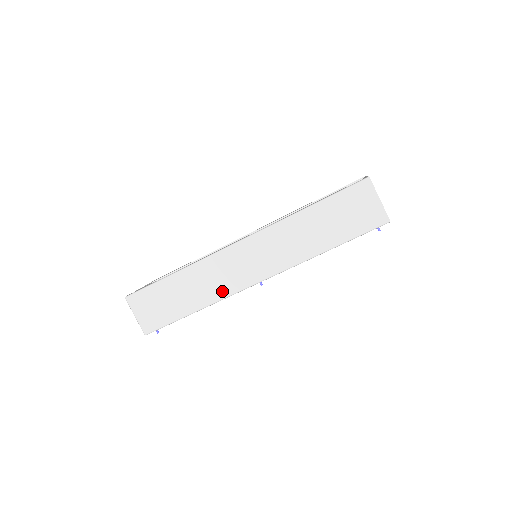
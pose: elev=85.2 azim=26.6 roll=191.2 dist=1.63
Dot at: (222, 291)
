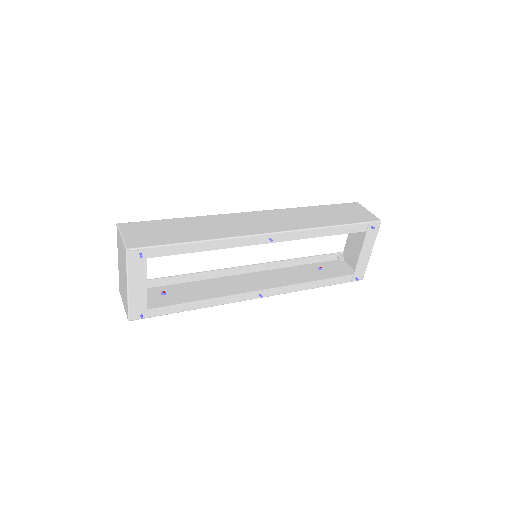
Dot at: (231, 233)
